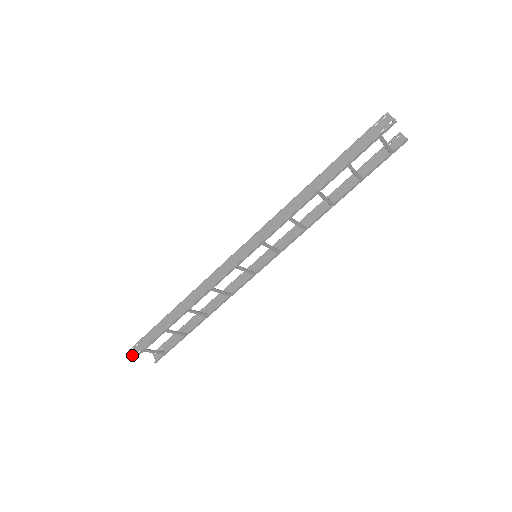
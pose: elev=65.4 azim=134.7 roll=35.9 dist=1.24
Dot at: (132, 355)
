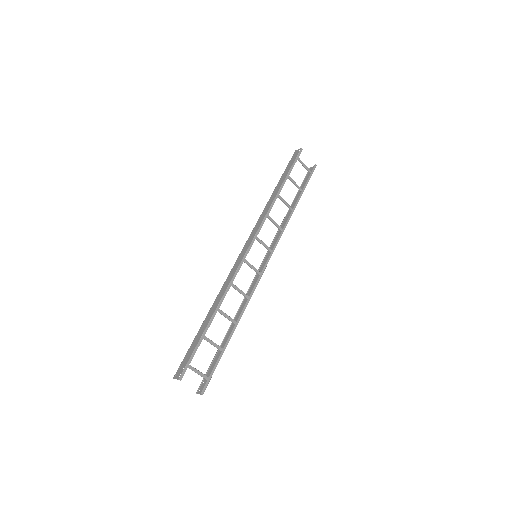
Dot at: (178, 376)
